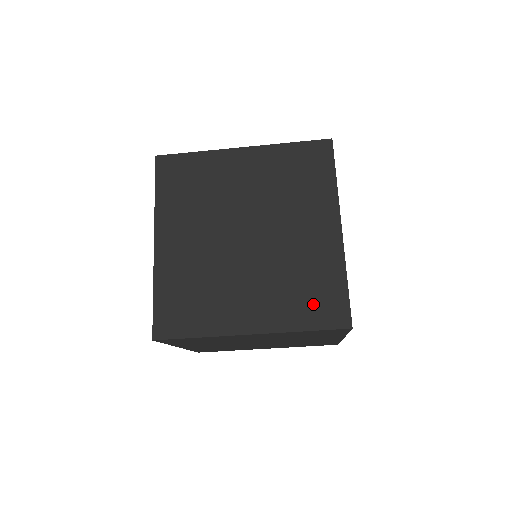
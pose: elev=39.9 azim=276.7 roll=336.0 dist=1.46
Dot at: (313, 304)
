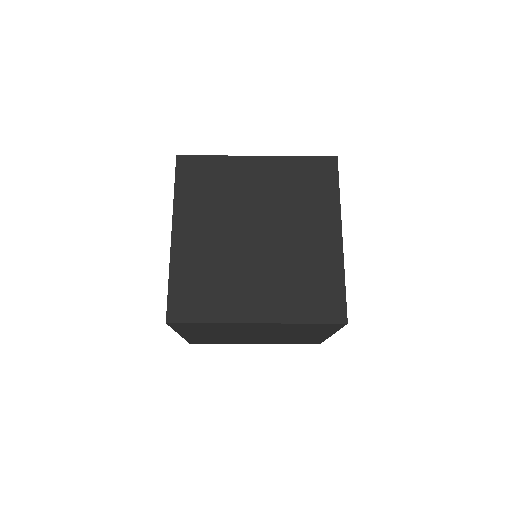
Dot at: (314, 300)
